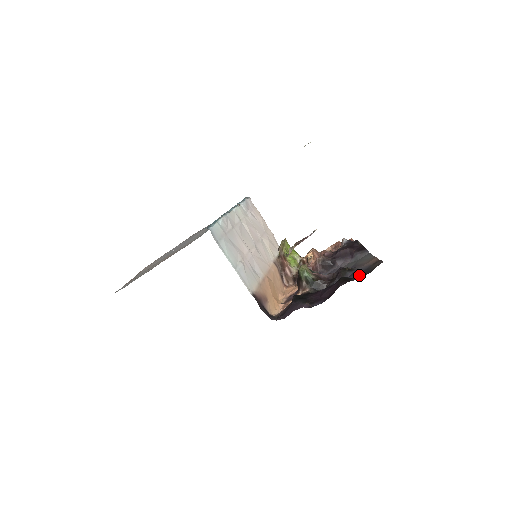
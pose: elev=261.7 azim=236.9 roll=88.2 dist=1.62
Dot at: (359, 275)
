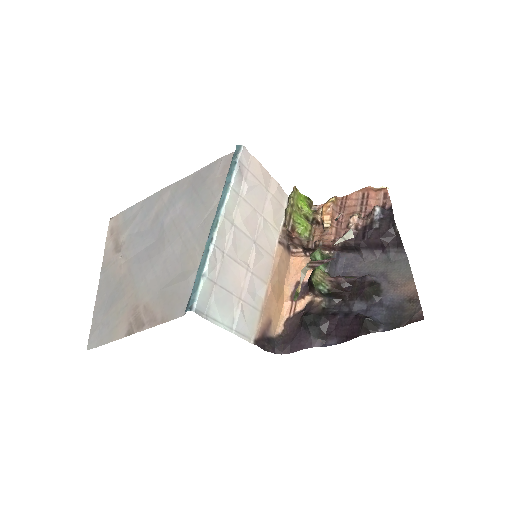
Dot at: (387, 316)
